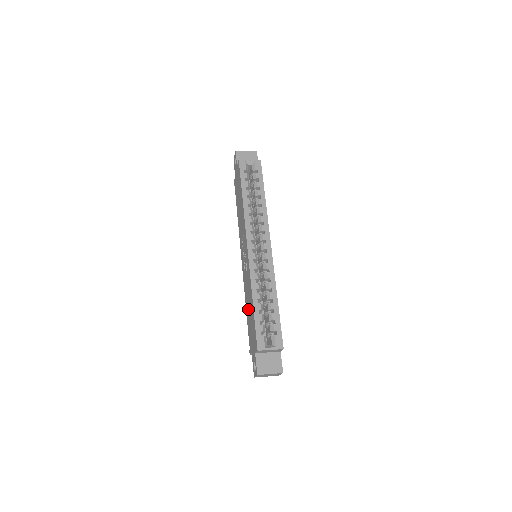
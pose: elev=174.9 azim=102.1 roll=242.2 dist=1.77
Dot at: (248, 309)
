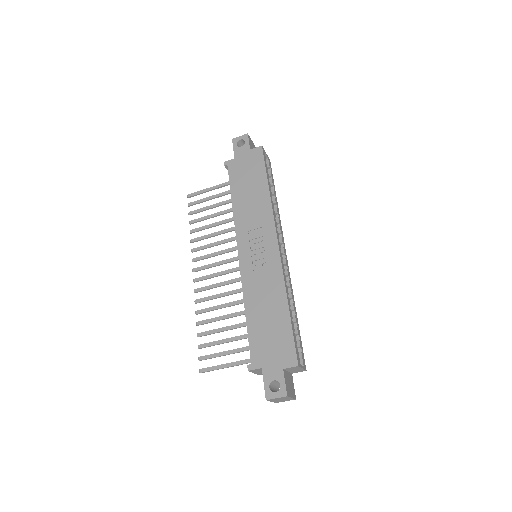
Dot at: (260, 314)
